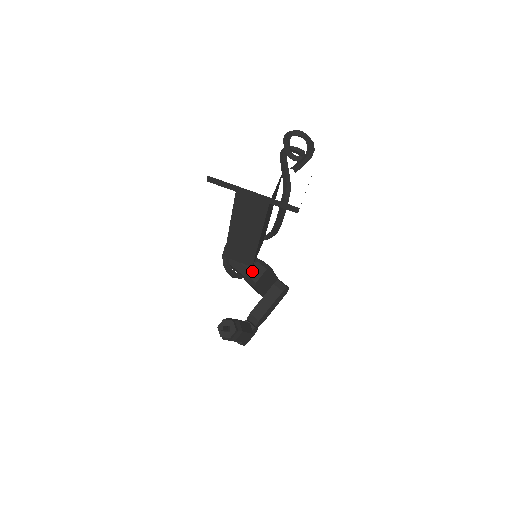
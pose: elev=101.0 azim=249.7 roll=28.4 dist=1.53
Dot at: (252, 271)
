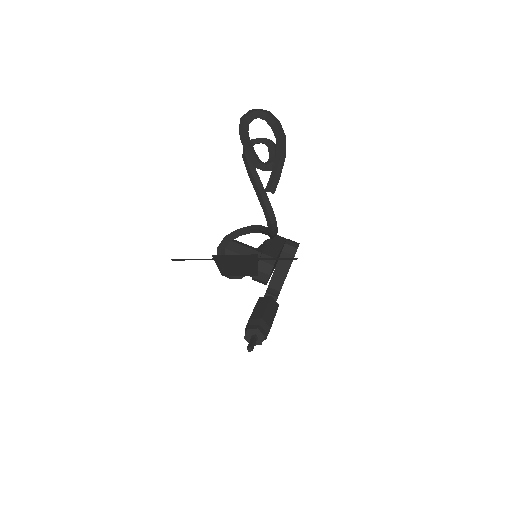
Dot at: (258, 273)
